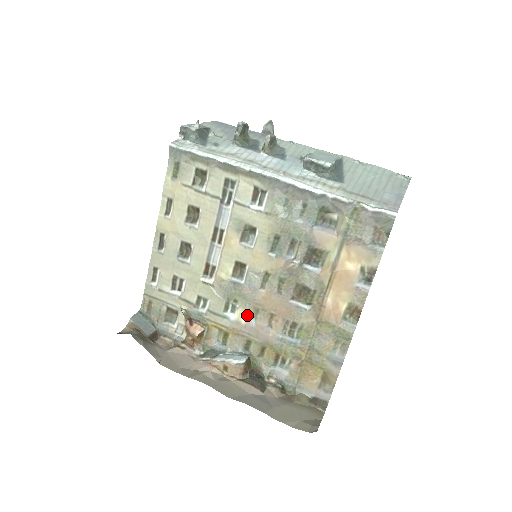
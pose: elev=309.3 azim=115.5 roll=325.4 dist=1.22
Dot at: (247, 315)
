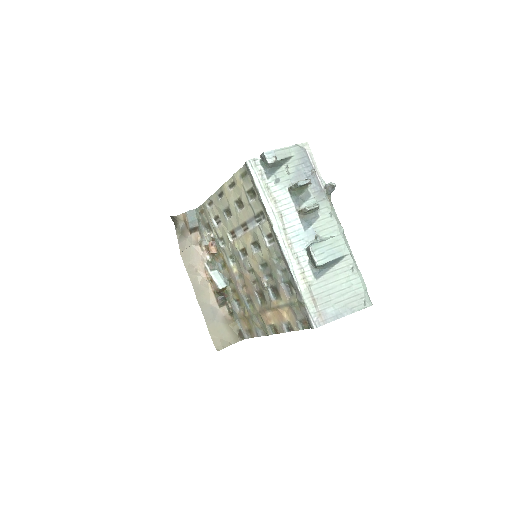
Dot at: (236, 272)
